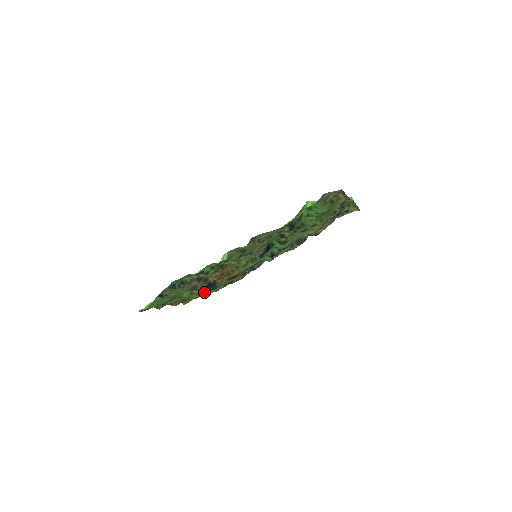
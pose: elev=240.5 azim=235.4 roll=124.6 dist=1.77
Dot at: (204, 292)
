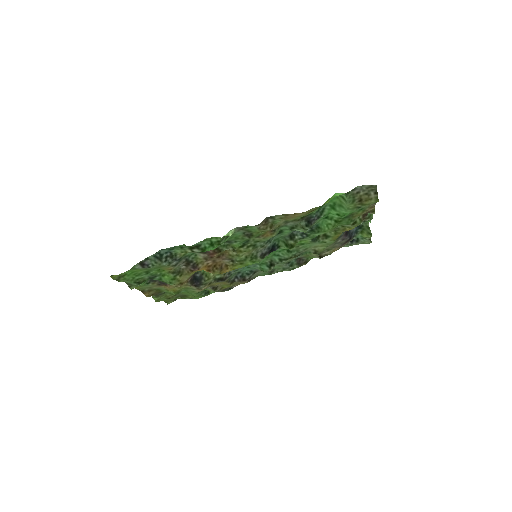
Dot at: (184, 289)
